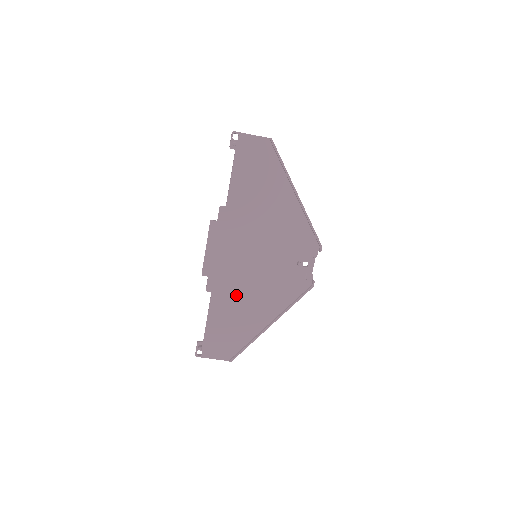
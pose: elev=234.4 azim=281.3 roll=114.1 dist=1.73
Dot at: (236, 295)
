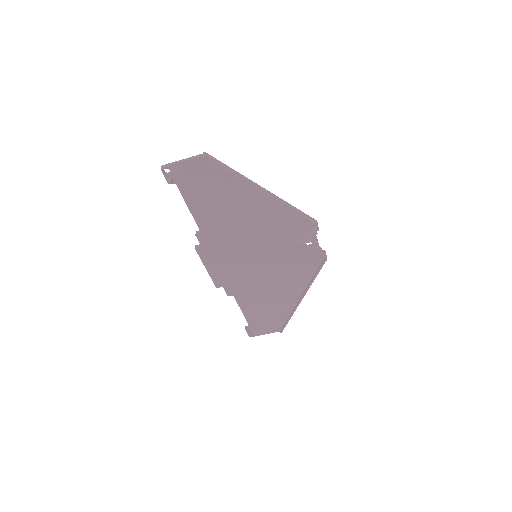
Dot at: (256, 290)
